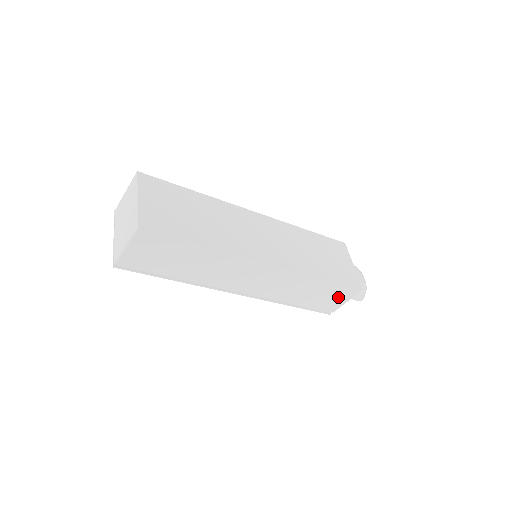
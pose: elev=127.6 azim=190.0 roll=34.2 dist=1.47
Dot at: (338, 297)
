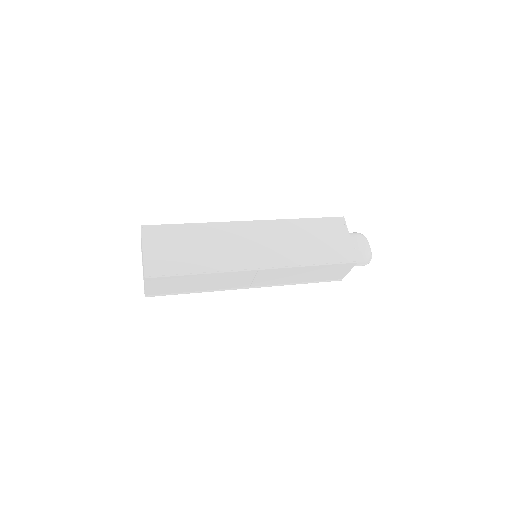
Dot at: (338, 271)
